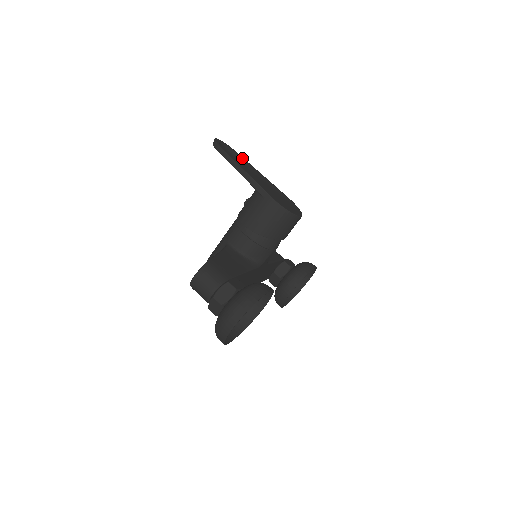
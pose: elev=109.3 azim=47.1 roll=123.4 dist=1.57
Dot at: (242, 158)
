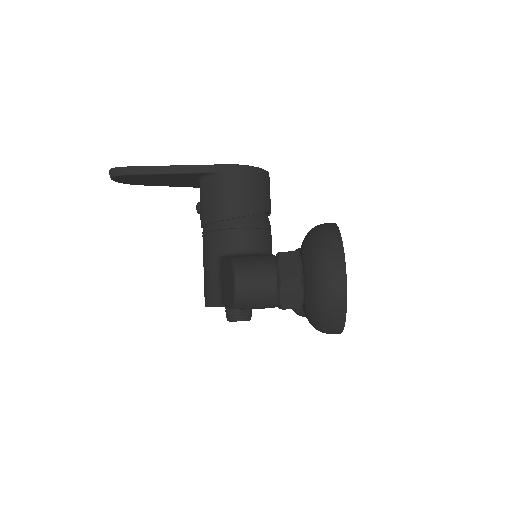
Dot at: occluded
